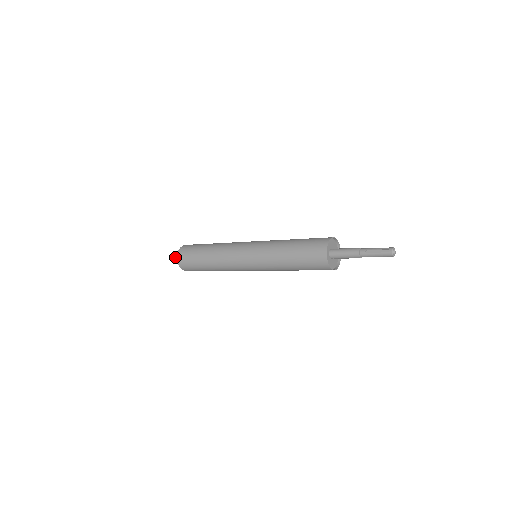
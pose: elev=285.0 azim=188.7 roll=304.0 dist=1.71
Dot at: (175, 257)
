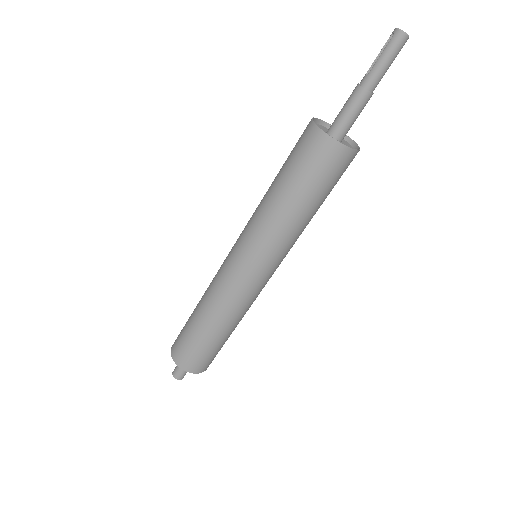
Dot at: (176, 366)
